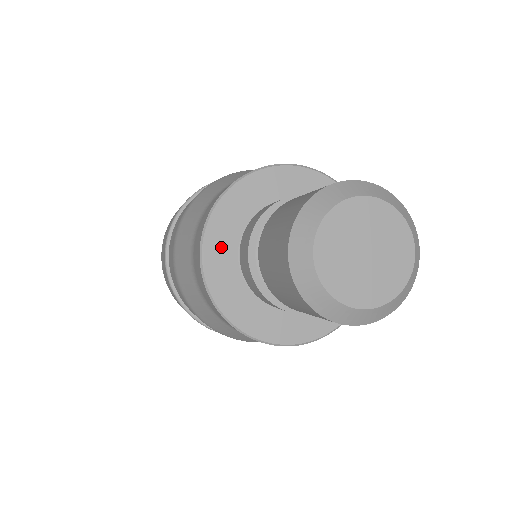
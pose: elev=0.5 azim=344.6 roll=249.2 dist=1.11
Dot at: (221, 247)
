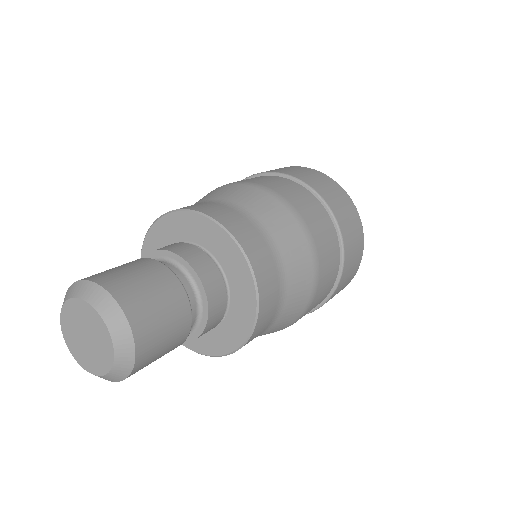
Dot at: occluded
